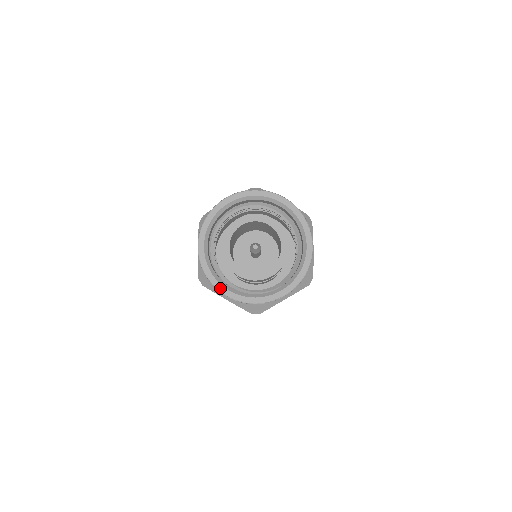
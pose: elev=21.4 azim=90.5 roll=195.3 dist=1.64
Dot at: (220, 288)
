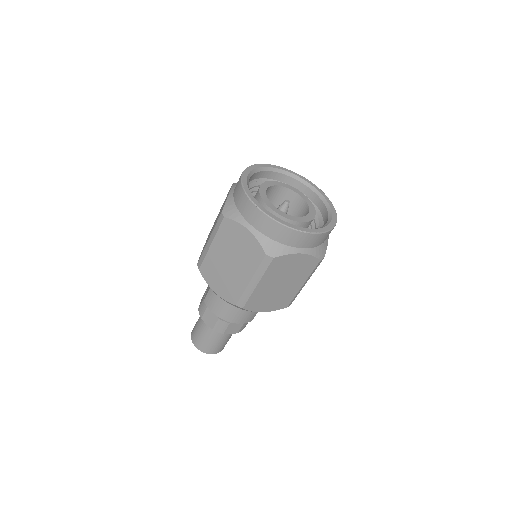
Dot at: (256, 202)
